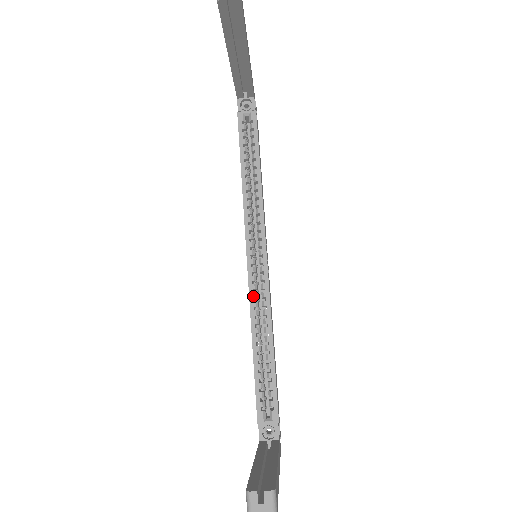
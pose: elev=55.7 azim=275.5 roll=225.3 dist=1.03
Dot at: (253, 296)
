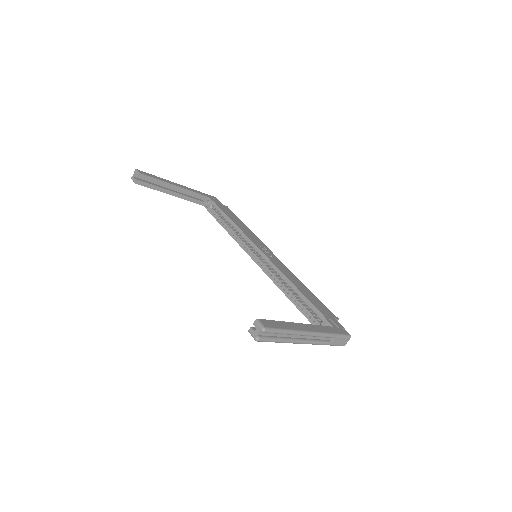
Dot at: (269, 274)
